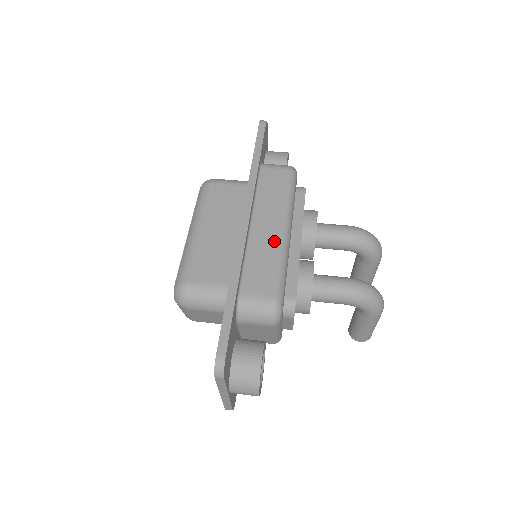
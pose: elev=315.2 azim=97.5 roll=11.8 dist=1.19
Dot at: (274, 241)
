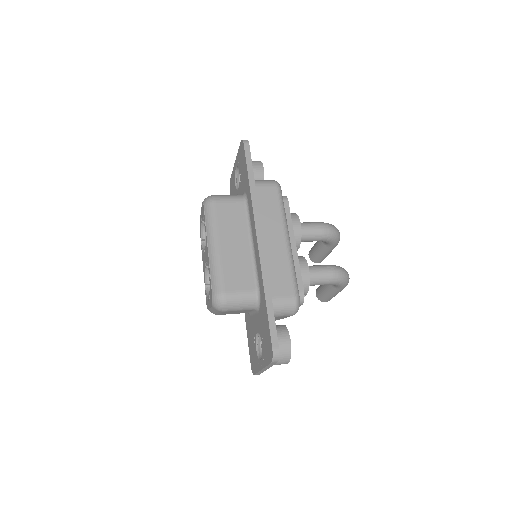
Dot at: (283, 251)
